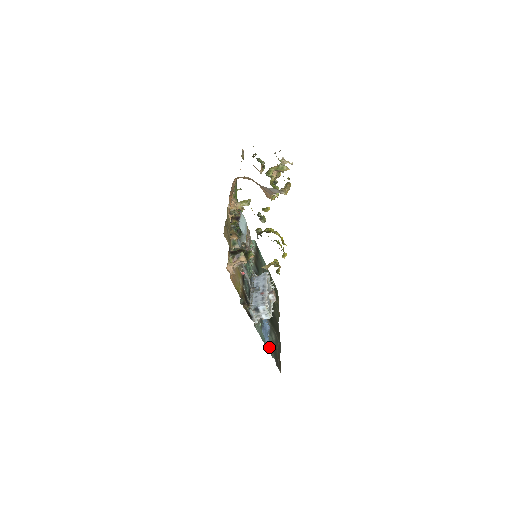
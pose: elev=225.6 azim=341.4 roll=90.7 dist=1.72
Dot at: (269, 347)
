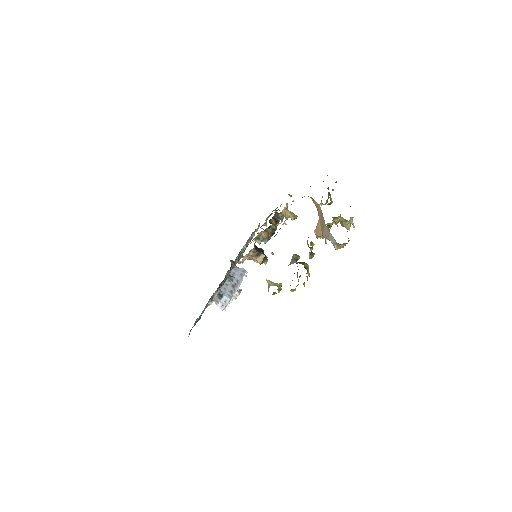
Dot at: occluded
